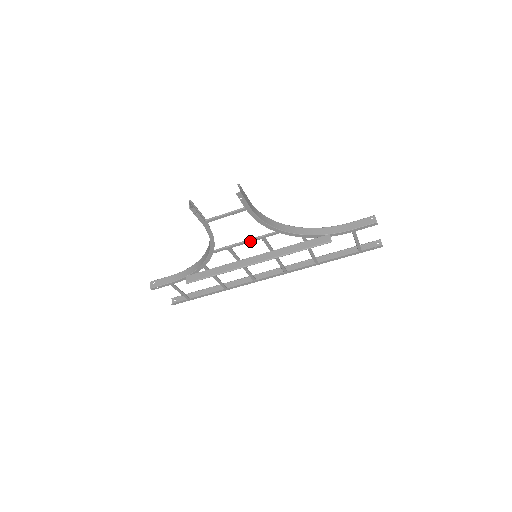
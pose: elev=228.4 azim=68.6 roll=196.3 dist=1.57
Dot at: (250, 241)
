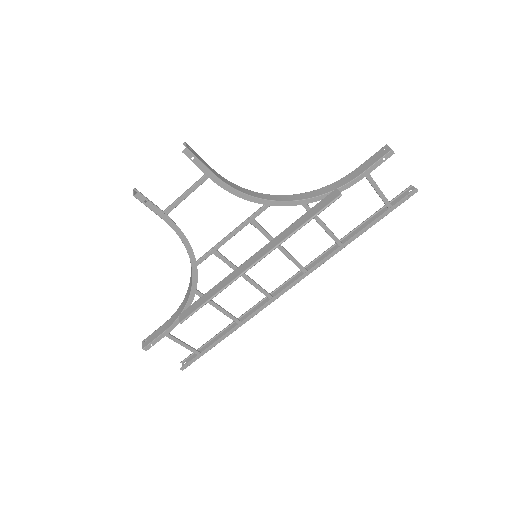
Dot at: (236, 231)
